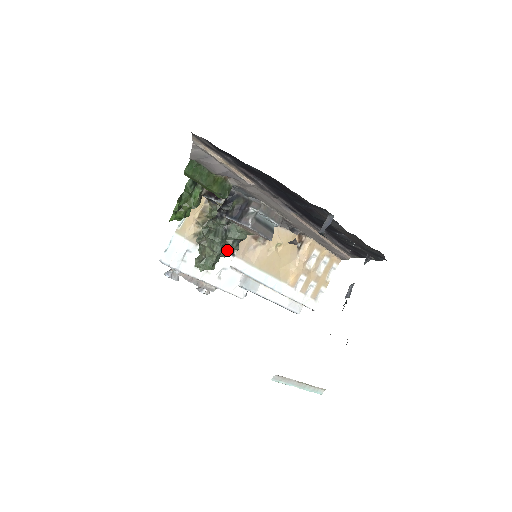
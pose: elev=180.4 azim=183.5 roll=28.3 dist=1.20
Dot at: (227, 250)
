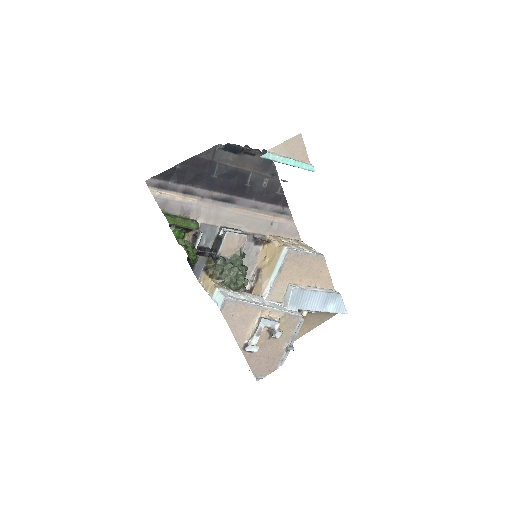
Dot at: (242, 271)
